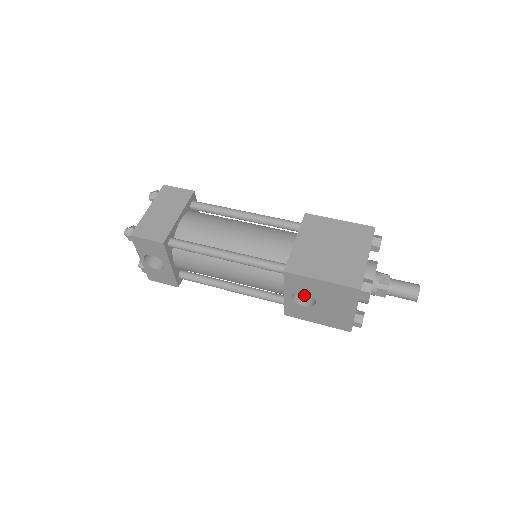
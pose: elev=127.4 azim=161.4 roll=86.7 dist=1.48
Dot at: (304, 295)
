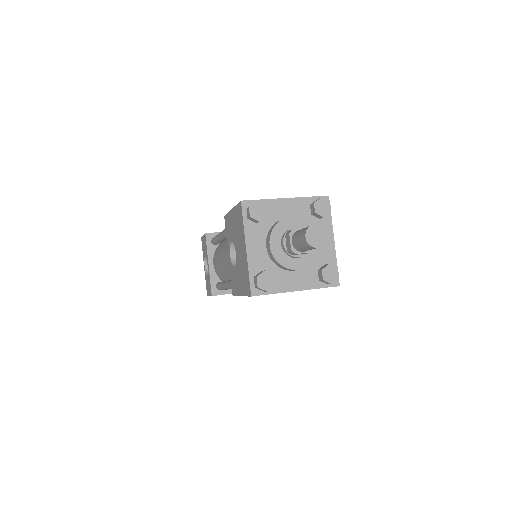
Dot at: occluded
